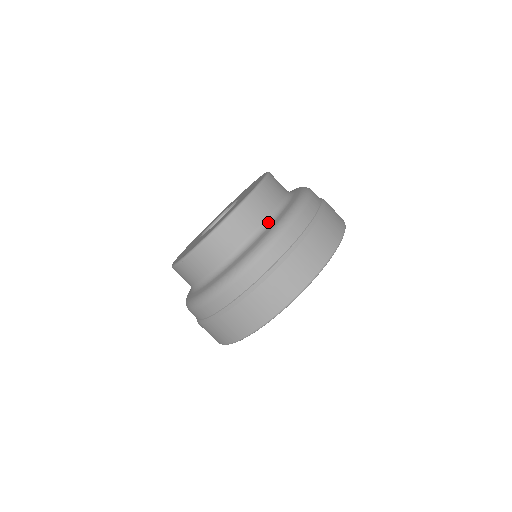
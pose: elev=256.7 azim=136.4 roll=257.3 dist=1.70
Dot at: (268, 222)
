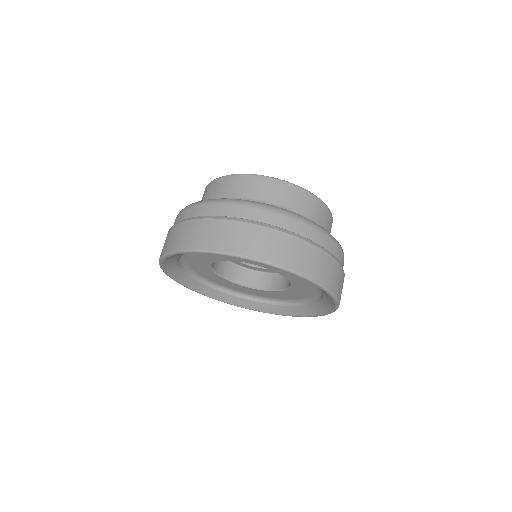
Dot at: occluded
